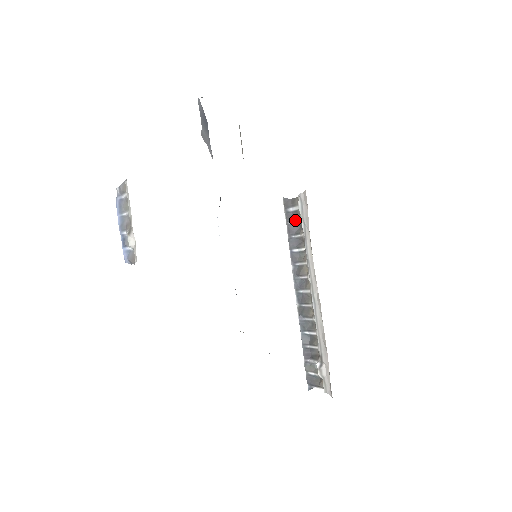
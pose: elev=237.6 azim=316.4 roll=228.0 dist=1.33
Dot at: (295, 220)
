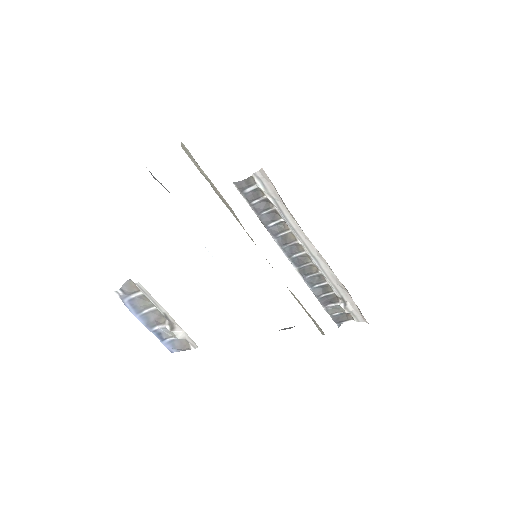
Dot at: (259, 198)
